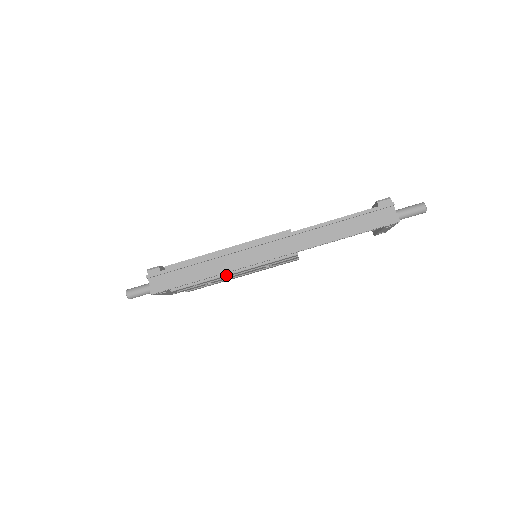
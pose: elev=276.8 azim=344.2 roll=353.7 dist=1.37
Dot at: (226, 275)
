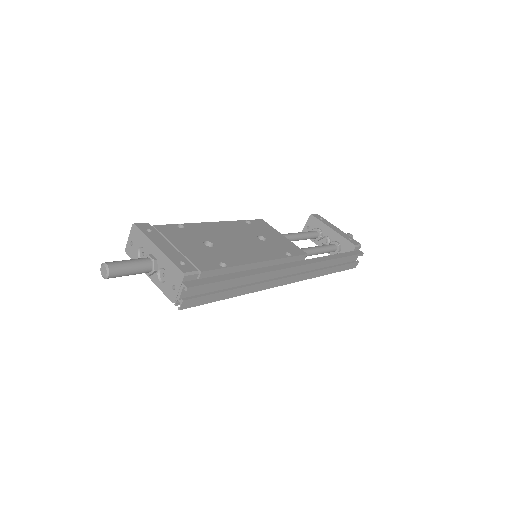
Dot at: occluded
